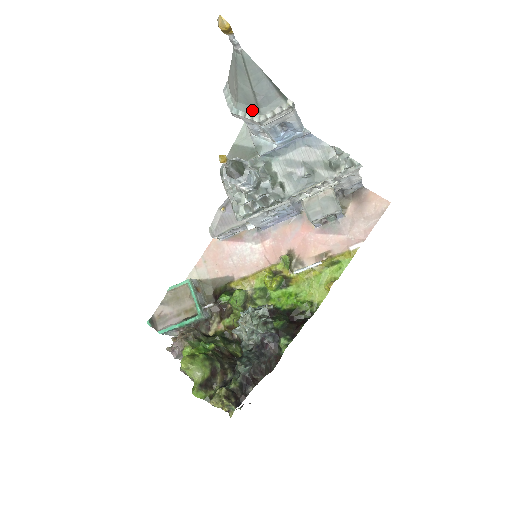
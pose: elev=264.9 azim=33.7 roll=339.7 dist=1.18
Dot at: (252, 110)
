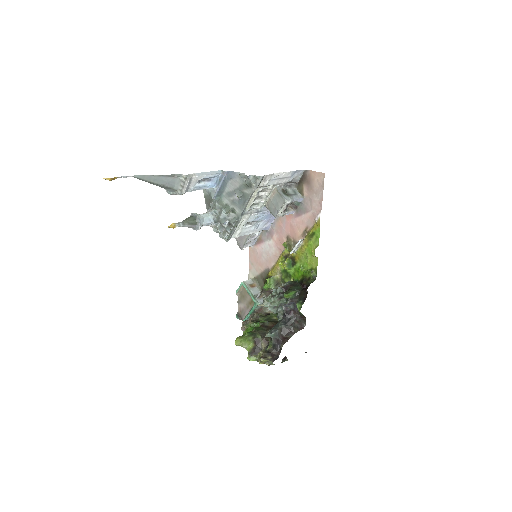
Dot at: (172, 190)
